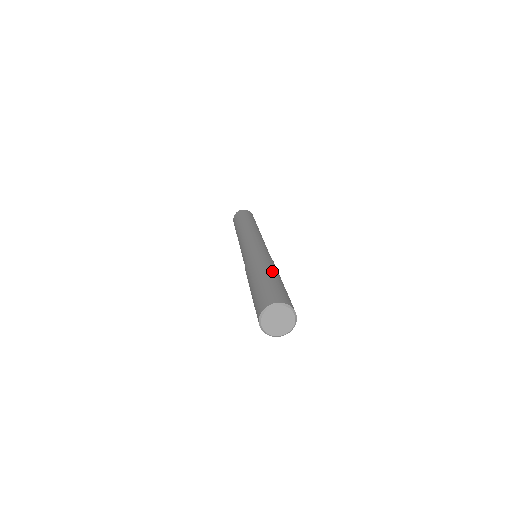
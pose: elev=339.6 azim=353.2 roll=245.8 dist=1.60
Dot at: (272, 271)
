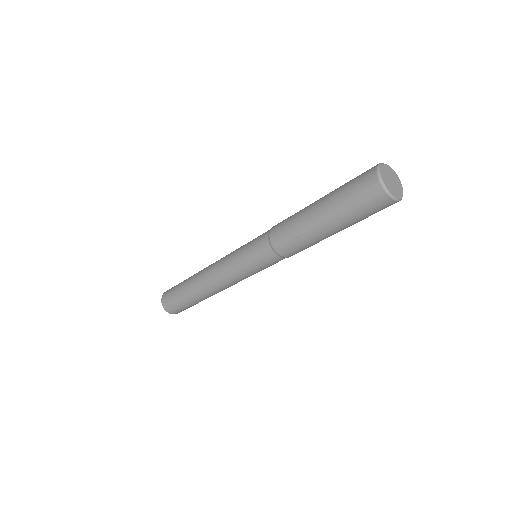
Dot at: occluded
